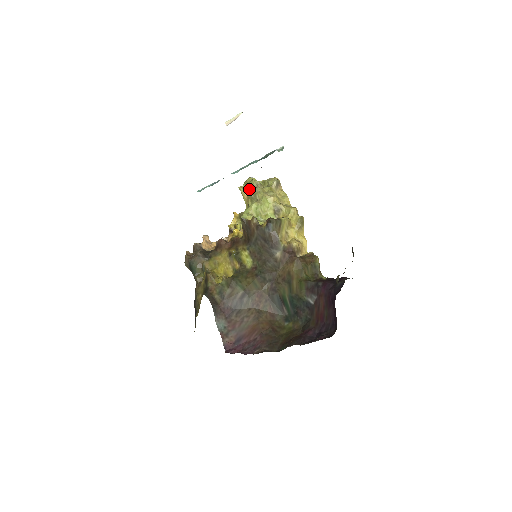
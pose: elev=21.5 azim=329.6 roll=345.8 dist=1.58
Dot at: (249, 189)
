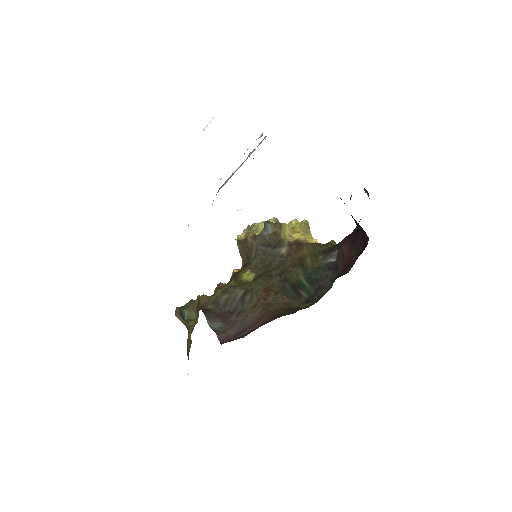
Dot at: (245, 230)
